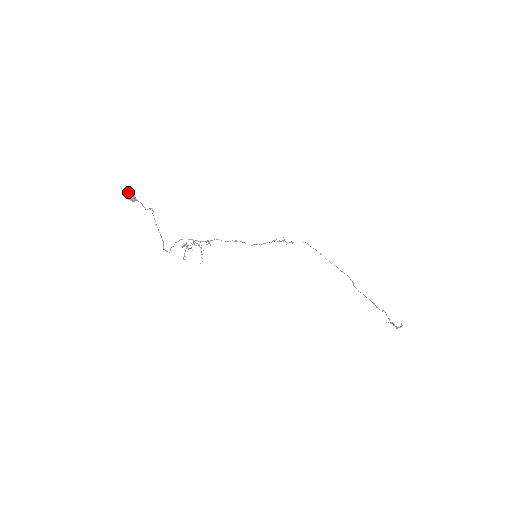
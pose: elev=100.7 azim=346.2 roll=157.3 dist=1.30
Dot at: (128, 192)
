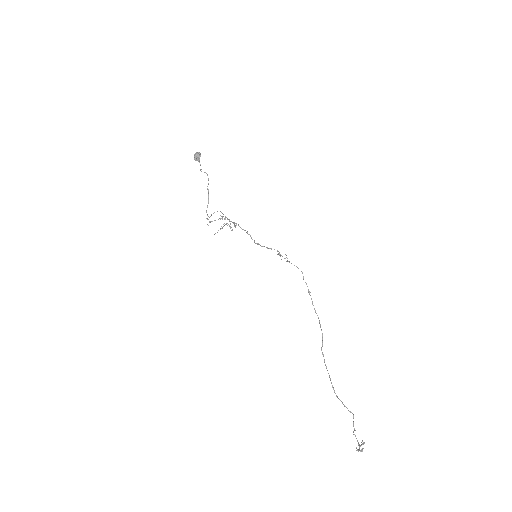
Dot at: (196, 152)
